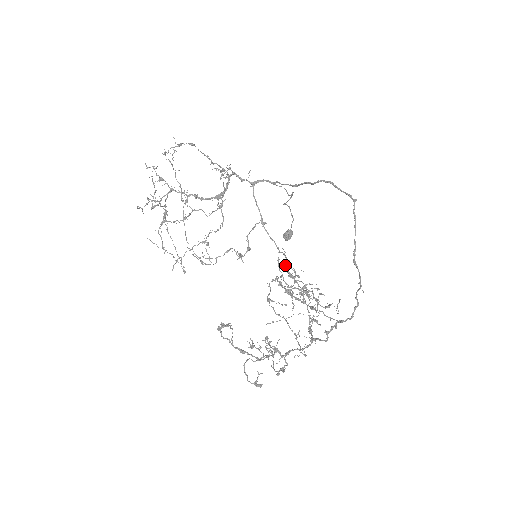
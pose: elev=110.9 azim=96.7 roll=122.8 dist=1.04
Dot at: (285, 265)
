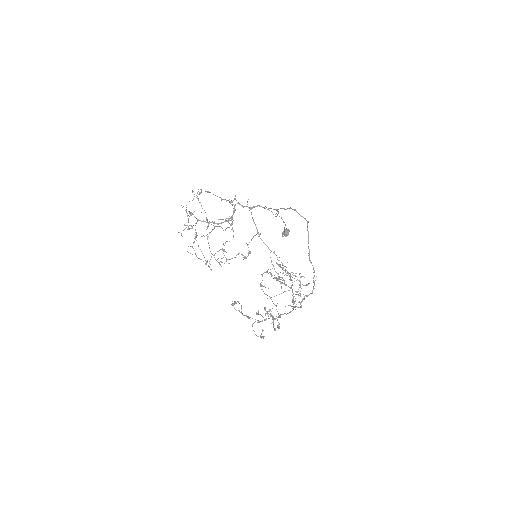
Dot at: occluded
